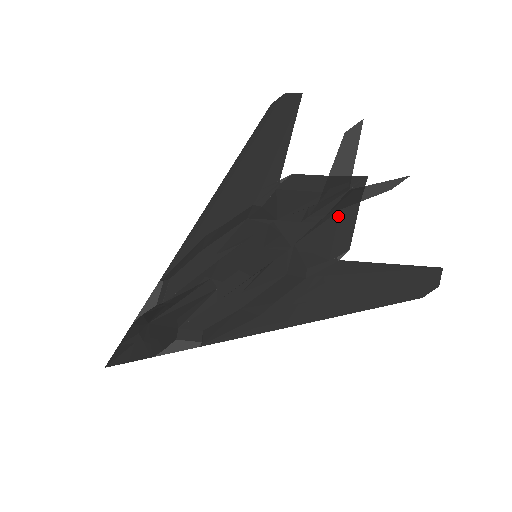
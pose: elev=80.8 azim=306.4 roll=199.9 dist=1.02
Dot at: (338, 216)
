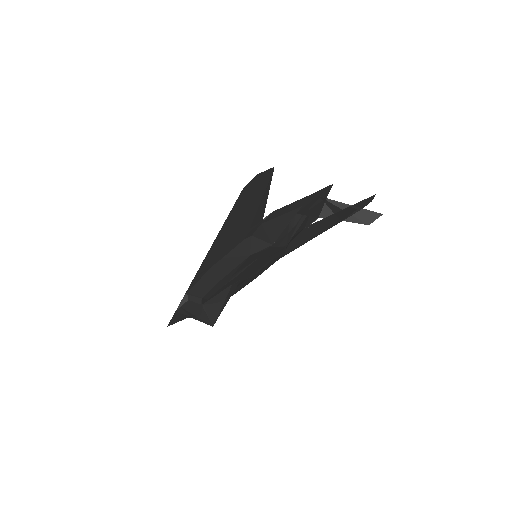
Dot at: occluded
